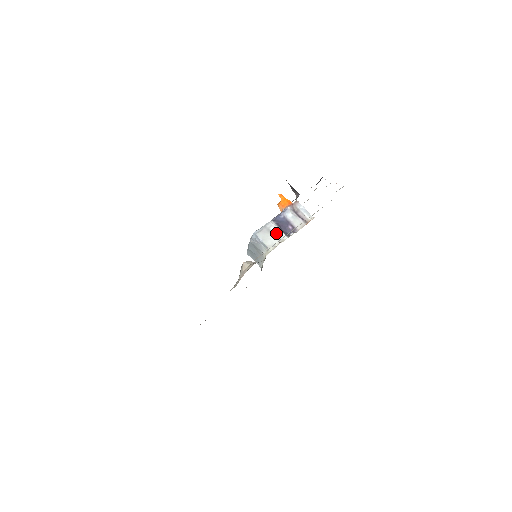
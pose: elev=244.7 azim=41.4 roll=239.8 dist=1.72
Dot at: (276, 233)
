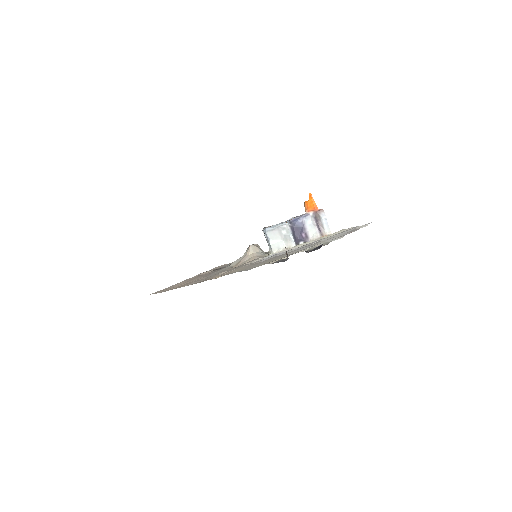
Dot at: (286, 237)
